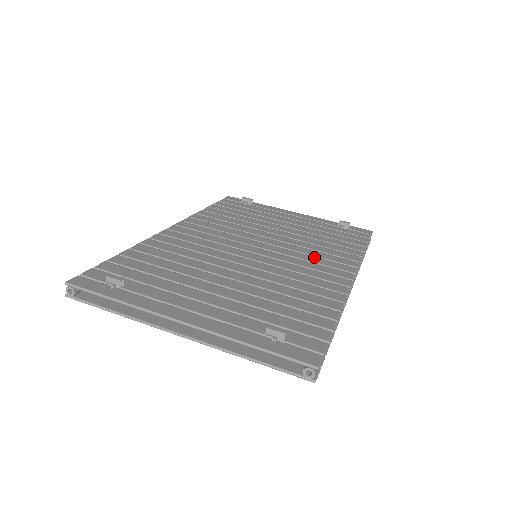
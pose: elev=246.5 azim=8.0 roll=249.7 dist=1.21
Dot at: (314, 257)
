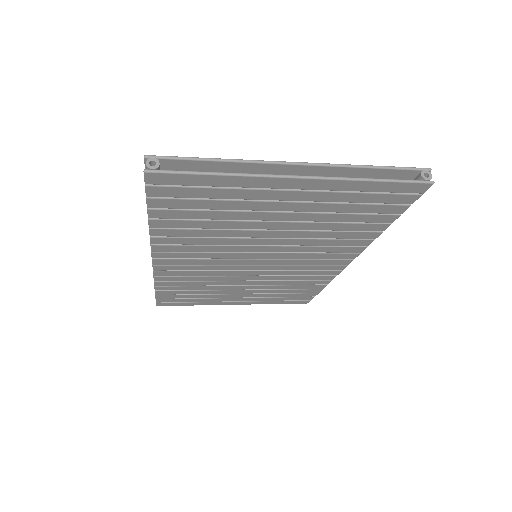
Dot at: occluded
